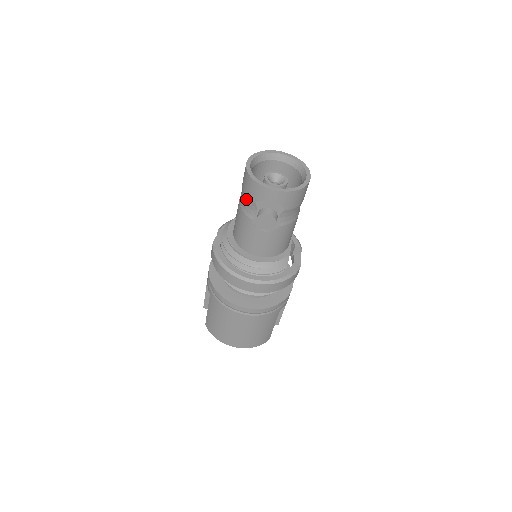
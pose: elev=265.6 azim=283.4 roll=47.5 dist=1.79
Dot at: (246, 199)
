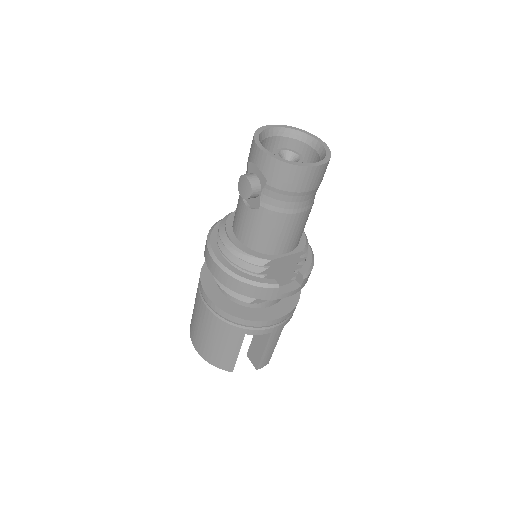
Dot at: occluded
